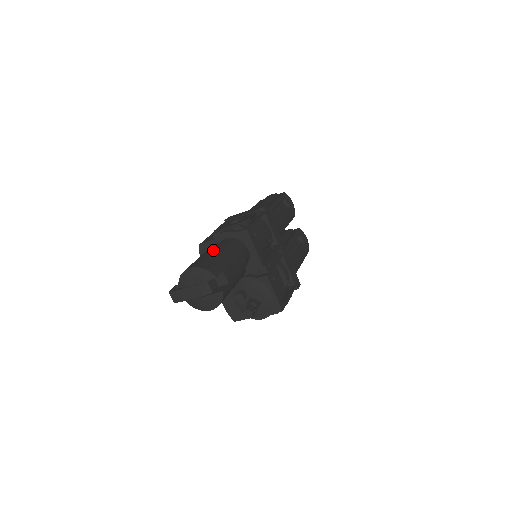
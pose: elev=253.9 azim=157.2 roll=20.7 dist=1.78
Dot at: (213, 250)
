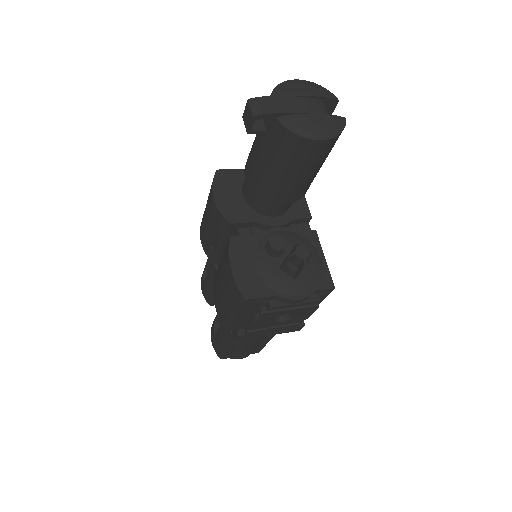
Dot at: occluded
